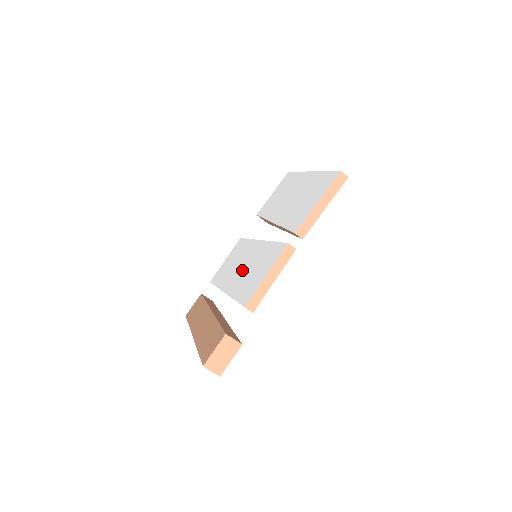
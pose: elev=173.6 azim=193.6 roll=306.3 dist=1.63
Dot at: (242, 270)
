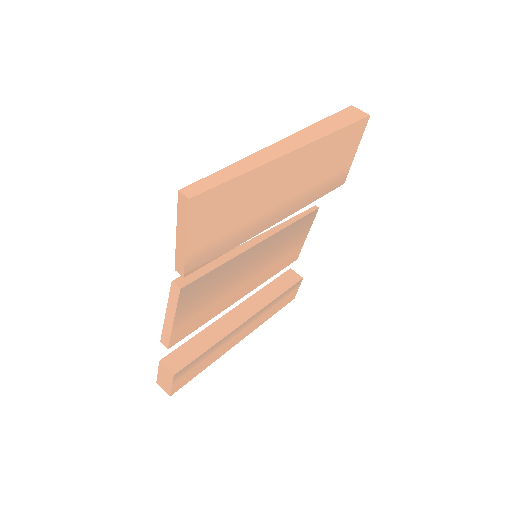
Dot at: occluded
